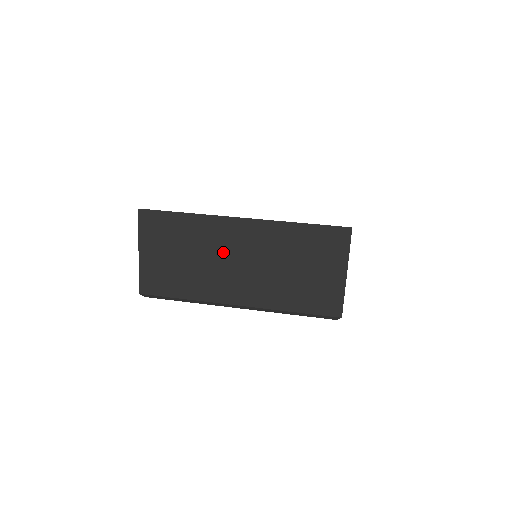
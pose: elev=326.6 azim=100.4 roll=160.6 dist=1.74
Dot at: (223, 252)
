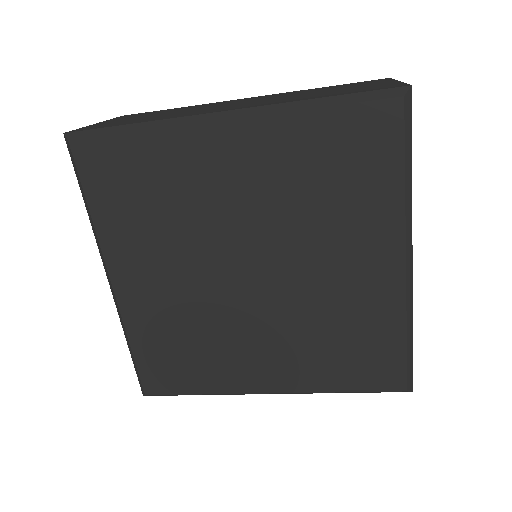
Dot at: occluded
